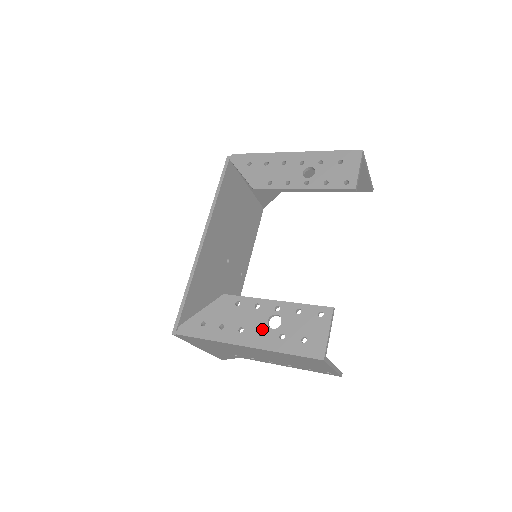
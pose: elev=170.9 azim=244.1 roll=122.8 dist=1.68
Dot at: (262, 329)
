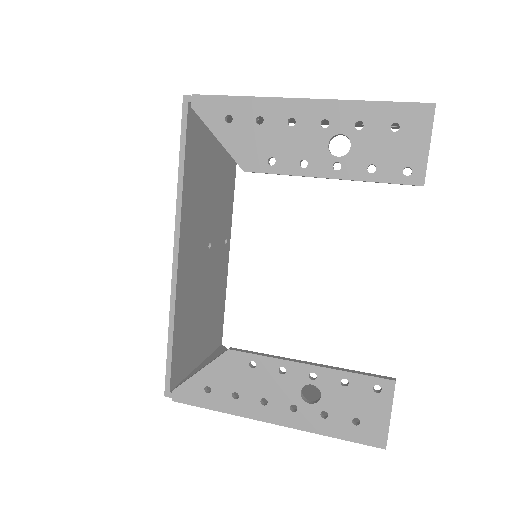
Dot at: (294, 403)
